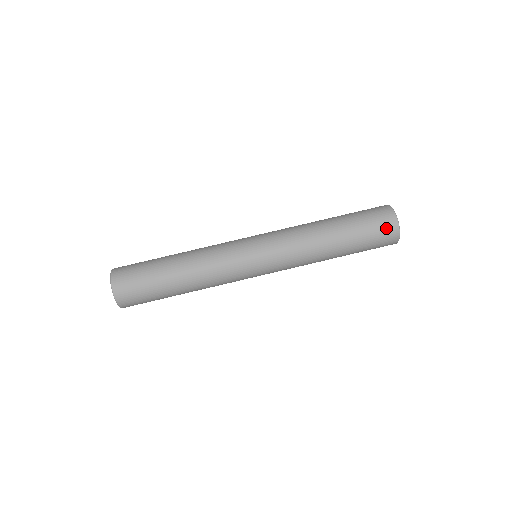
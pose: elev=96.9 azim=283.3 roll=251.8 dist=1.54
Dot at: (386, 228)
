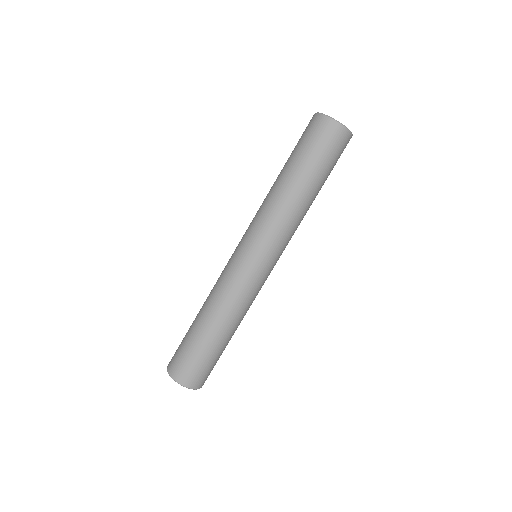
Dot at: (341, 143)
